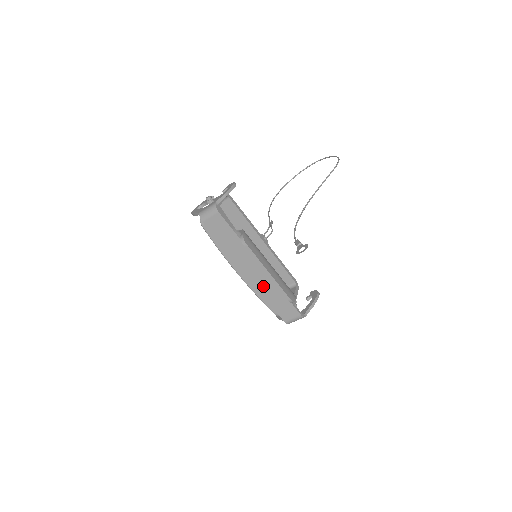
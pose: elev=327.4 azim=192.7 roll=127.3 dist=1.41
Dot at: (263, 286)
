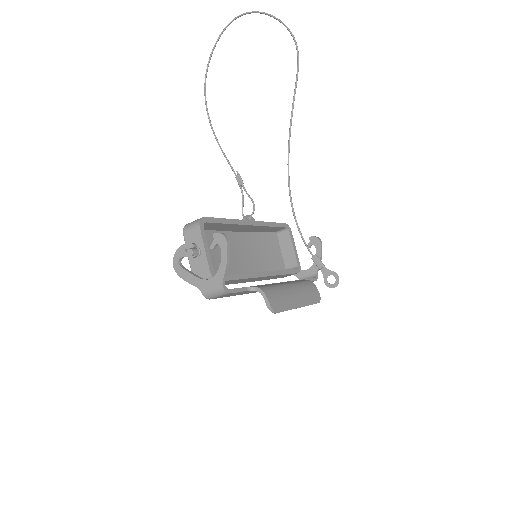
Dot at: occluded
